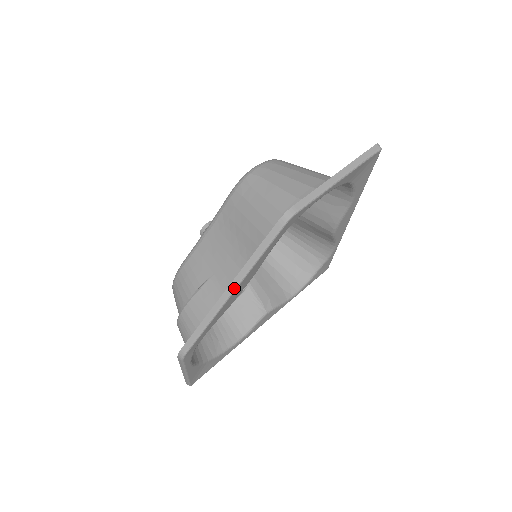
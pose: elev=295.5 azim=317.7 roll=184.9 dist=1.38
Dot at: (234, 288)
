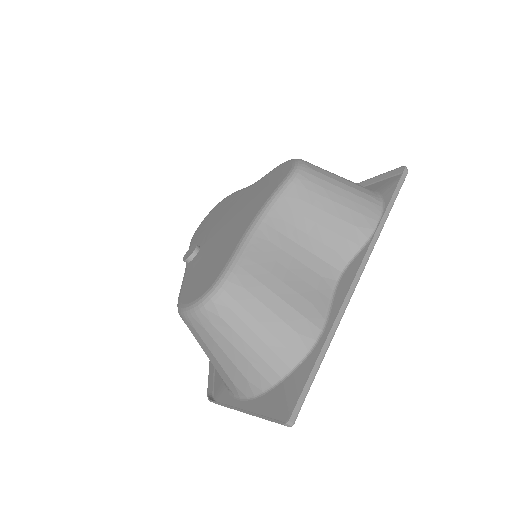
Dot at: occluded
